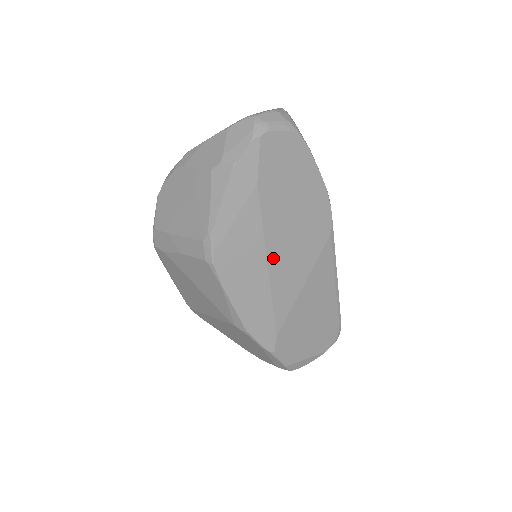
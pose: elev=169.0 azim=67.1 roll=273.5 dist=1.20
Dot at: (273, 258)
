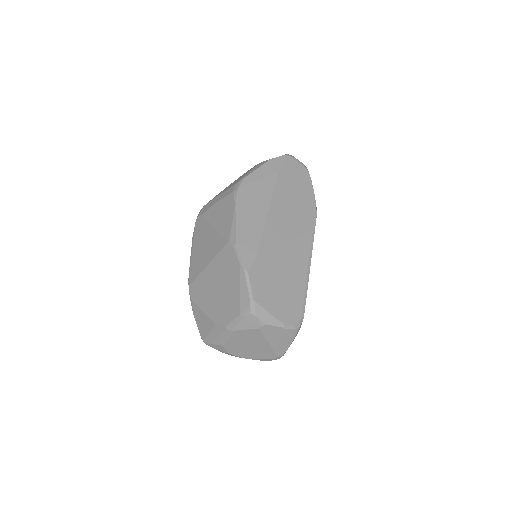
Dot at: (273, 212)
